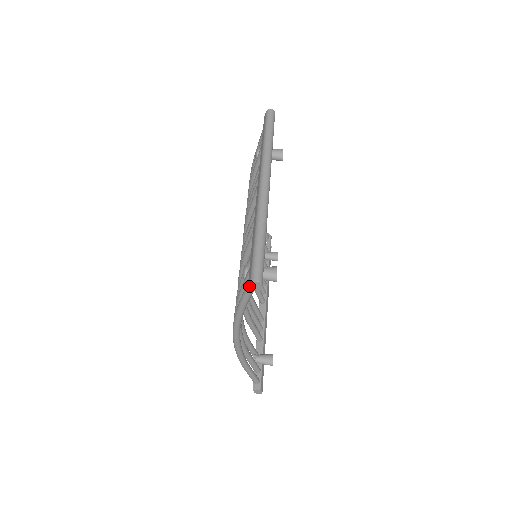
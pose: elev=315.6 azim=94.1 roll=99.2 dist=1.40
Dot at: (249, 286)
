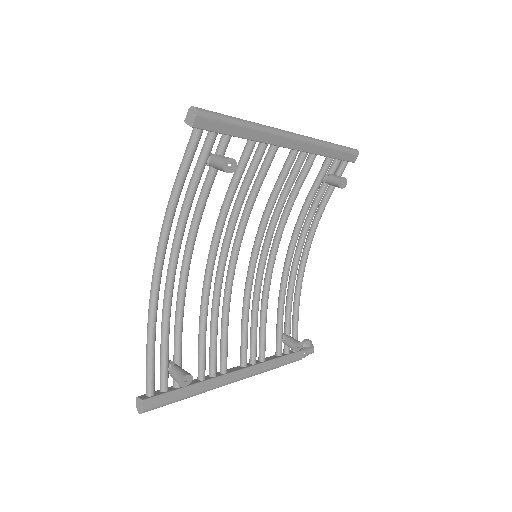
Dot at: (186, 116)
